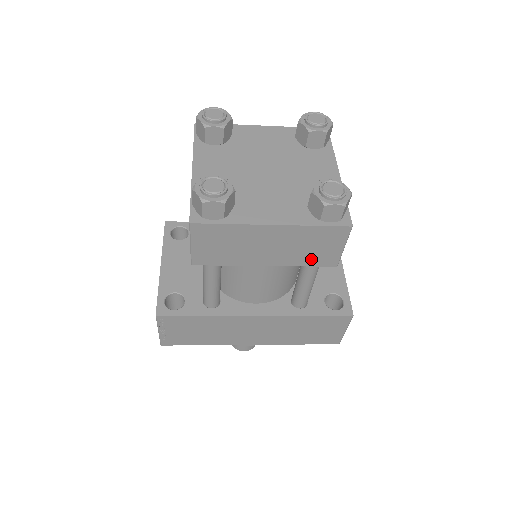
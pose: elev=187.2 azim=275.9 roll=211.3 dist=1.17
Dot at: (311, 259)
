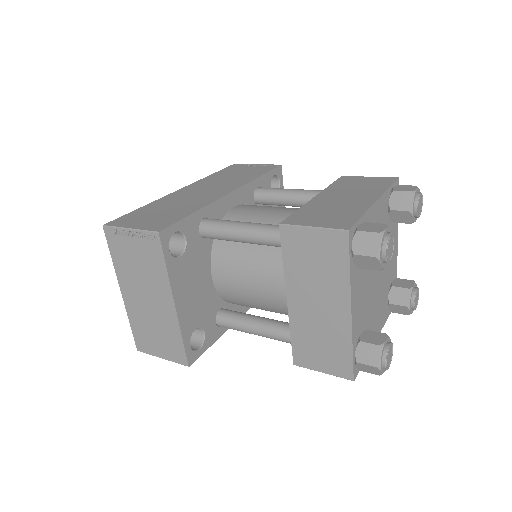
Dot at: occluded
